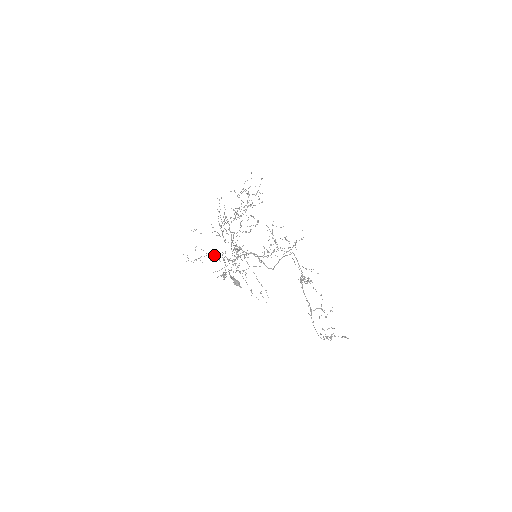
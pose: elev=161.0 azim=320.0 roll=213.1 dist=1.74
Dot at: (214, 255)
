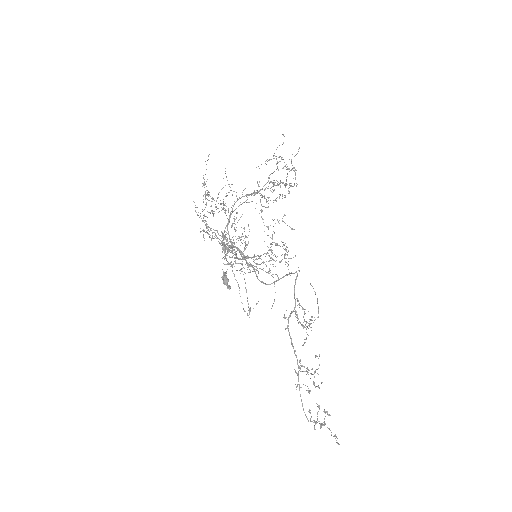
Dot at: occluded
